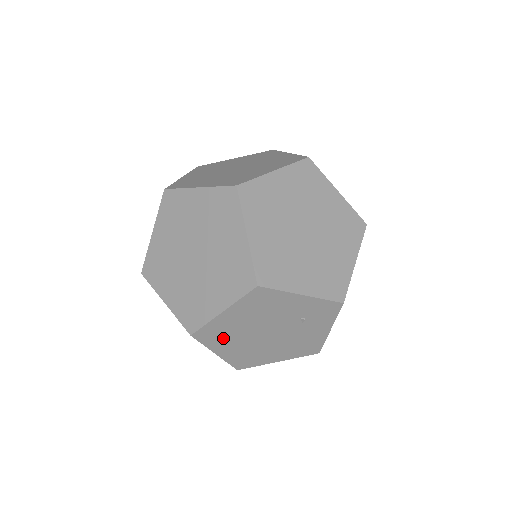
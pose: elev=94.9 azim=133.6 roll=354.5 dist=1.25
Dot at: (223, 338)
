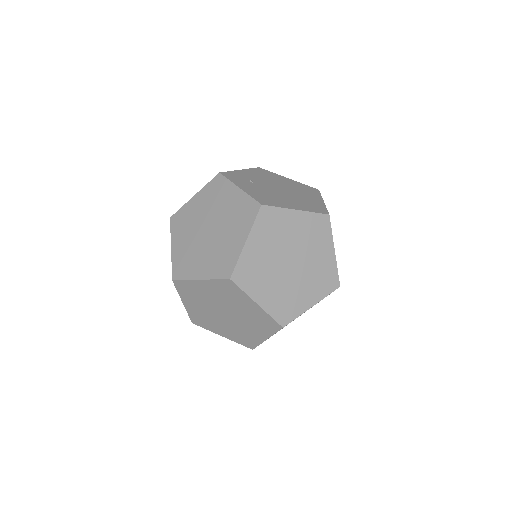
Dot at: occluded
